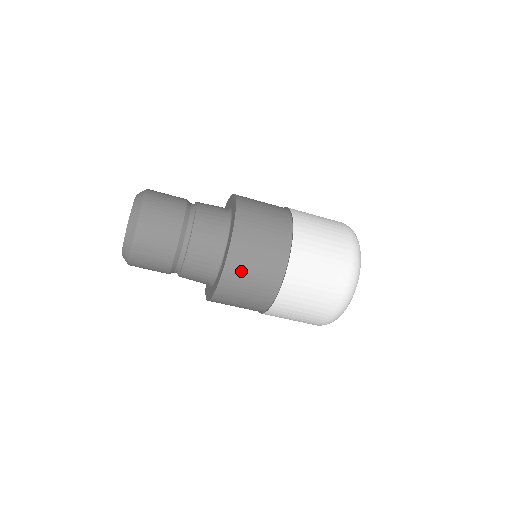
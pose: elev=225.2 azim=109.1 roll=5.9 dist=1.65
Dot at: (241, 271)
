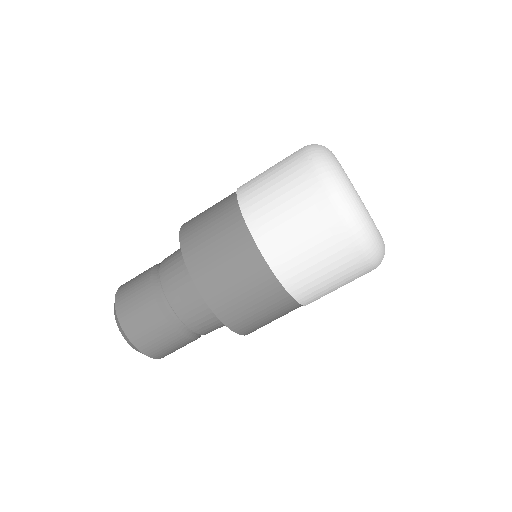
Dot at: (244, 317)
